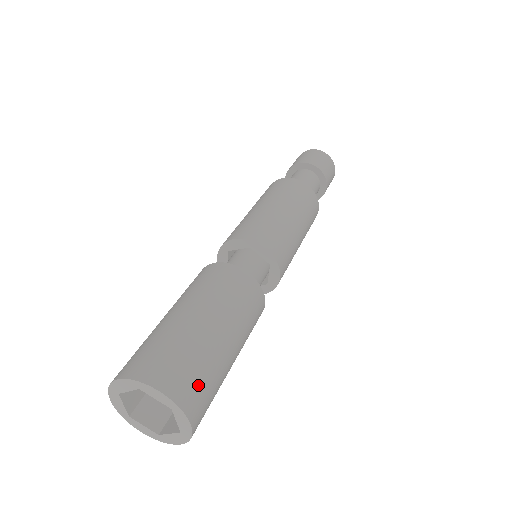
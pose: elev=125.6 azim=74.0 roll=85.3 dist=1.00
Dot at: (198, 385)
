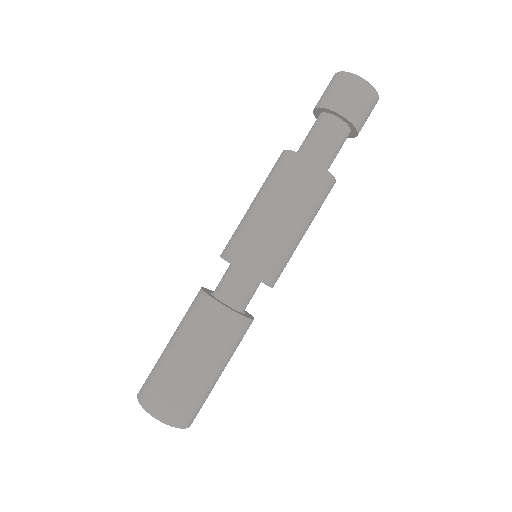
Dot at: (187, 410)
